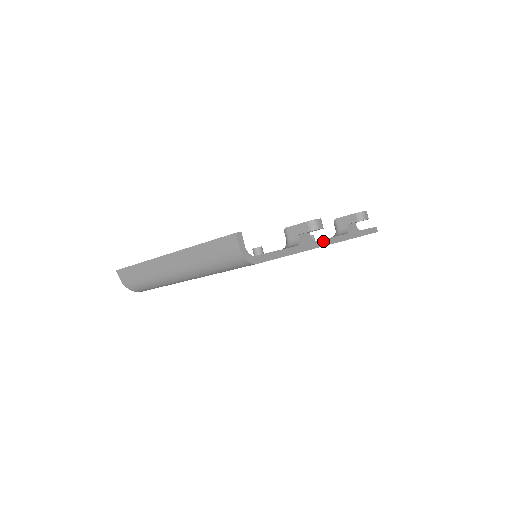
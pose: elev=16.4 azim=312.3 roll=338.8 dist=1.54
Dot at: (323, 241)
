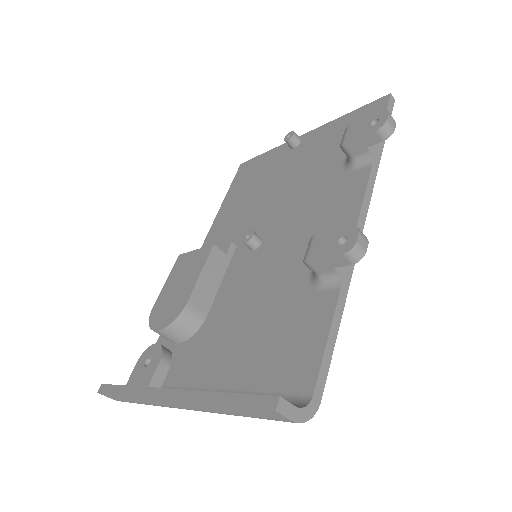
Dot at: (358, 225)
